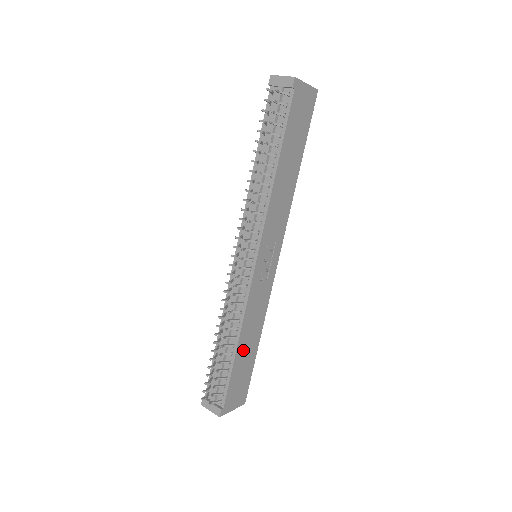
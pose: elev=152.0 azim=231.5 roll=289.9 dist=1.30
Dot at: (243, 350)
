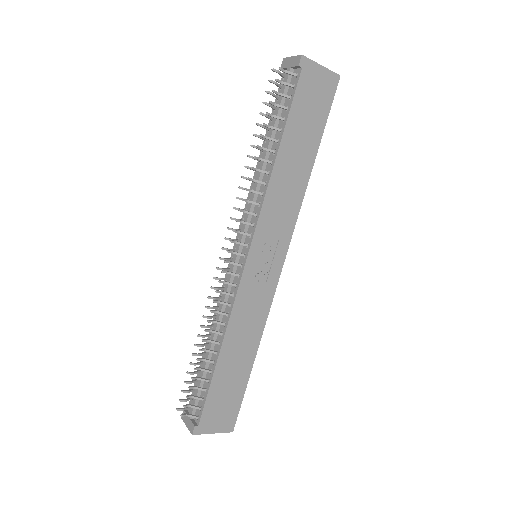
Dot at: (229, 362)
